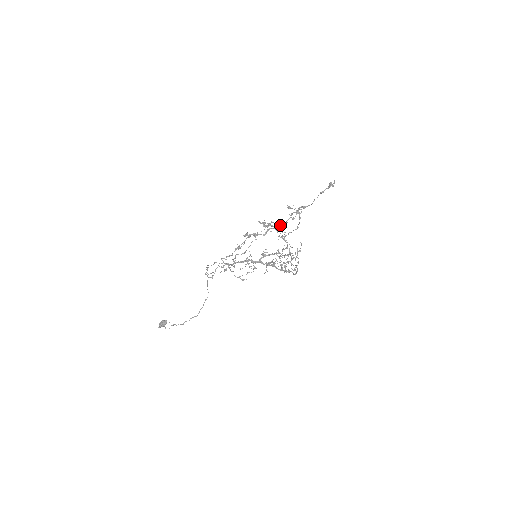
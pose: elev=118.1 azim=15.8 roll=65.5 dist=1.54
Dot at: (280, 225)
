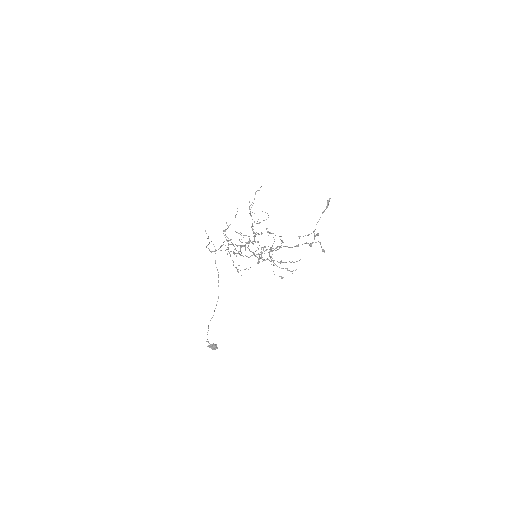
Dot at: occluded
